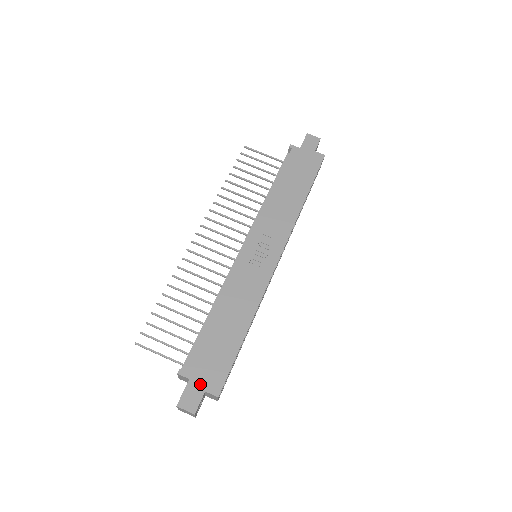
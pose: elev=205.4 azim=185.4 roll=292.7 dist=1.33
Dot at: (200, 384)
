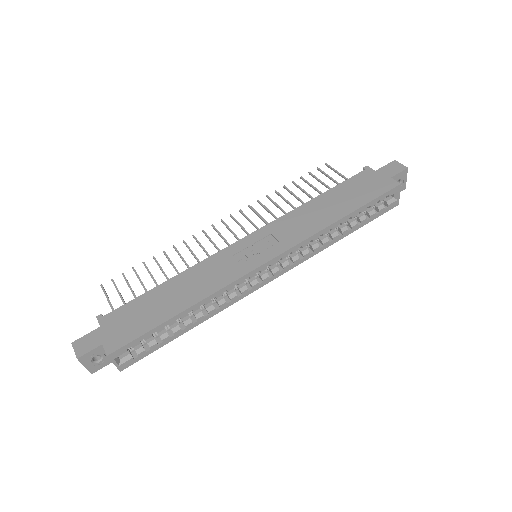
Dot at: (104, 335)
